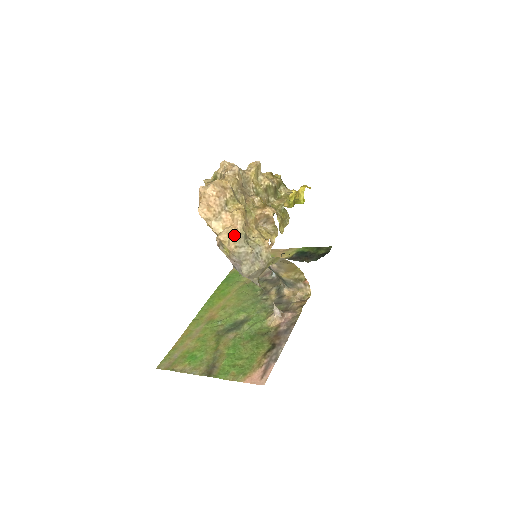
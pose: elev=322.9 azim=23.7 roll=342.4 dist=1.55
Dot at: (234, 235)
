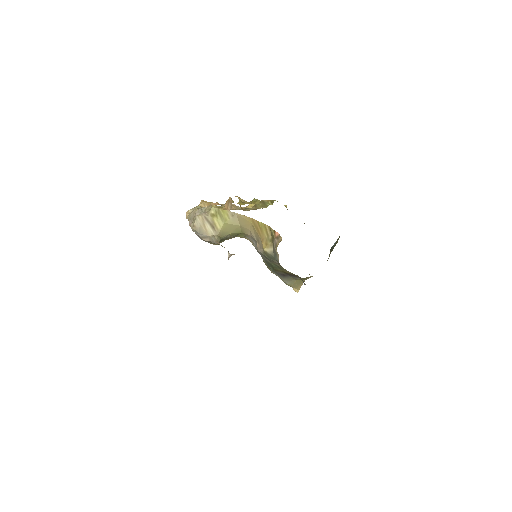
Dot at: occluded
